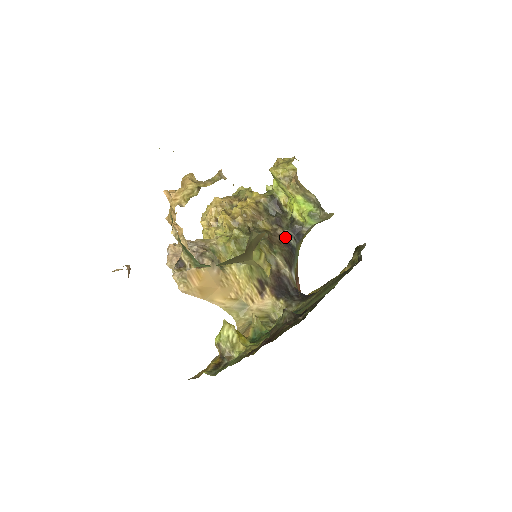
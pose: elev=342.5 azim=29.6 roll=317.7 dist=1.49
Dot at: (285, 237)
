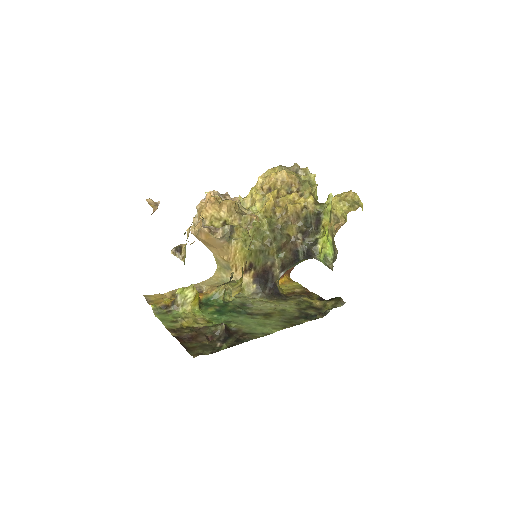
Dot at: (298, 249)
